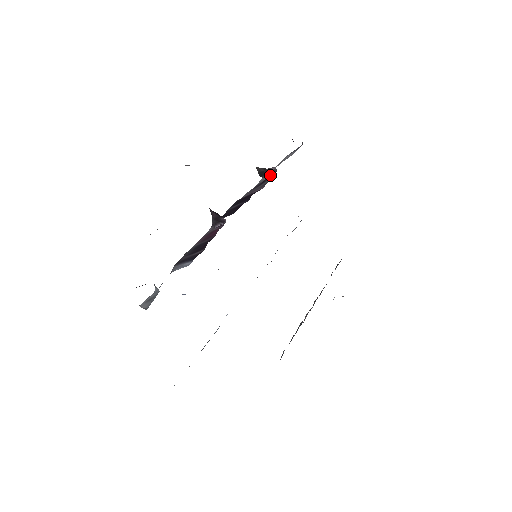
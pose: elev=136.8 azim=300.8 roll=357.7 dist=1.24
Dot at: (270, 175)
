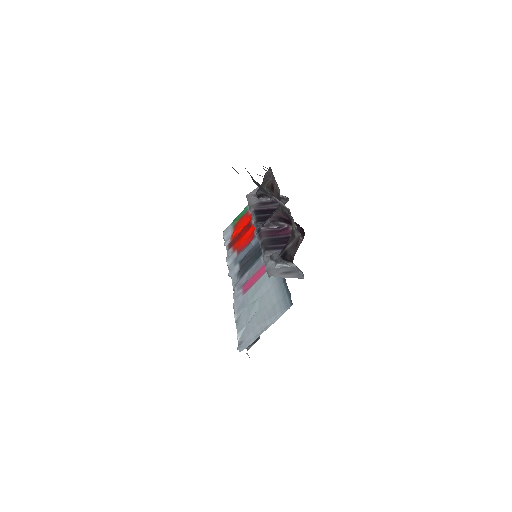
Dot at: occluded
